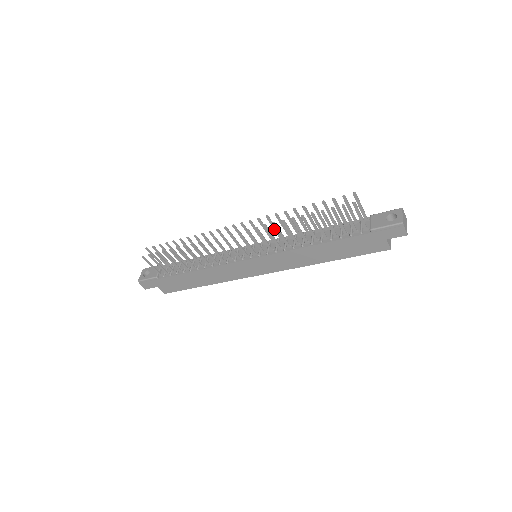
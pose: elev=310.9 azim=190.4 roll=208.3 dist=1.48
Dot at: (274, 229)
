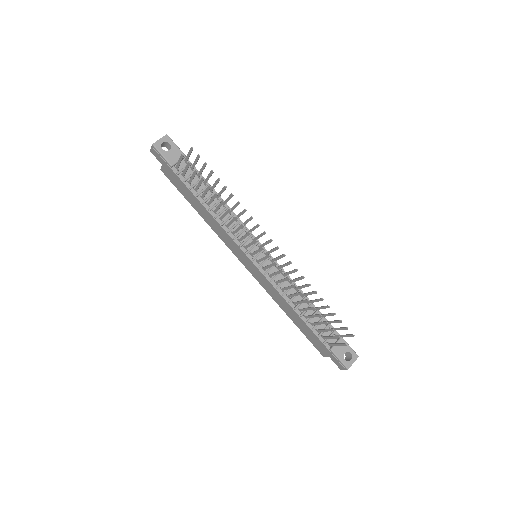
Dot at: (289, 272)
